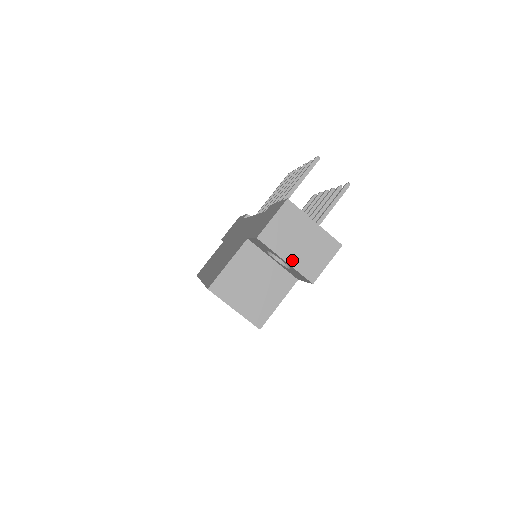
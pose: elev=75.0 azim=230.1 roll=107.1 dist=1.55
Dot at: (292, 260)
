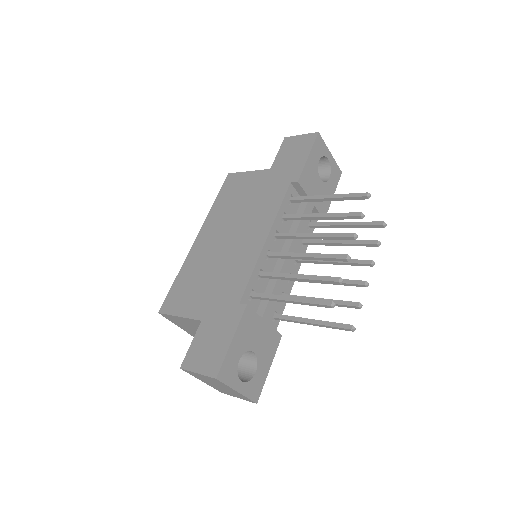
Dot at: (208, 384)
